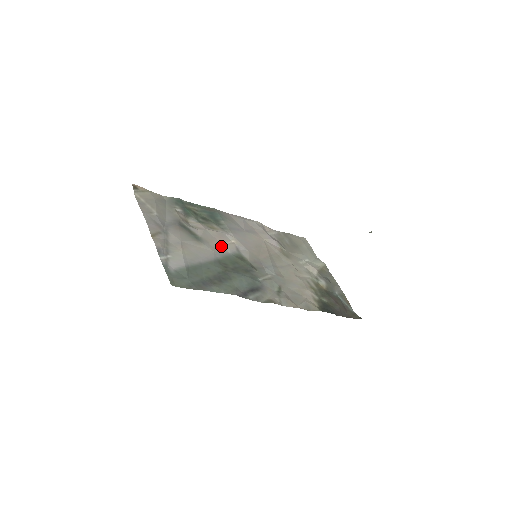
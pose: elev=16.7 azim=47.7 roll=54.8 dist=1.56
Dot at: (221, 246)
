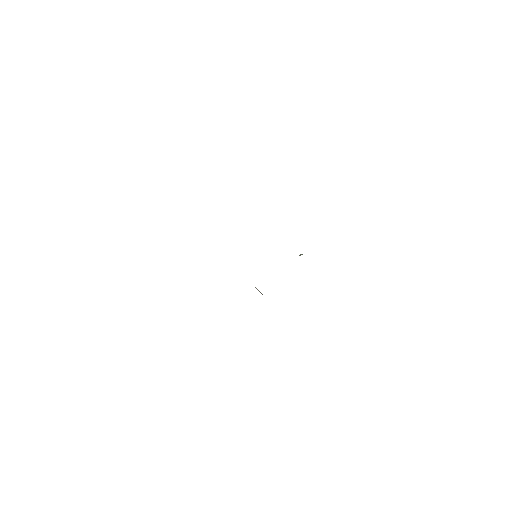
Dot at: occluded
